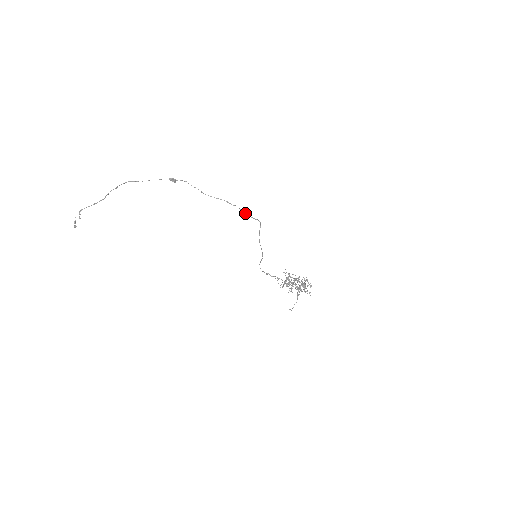
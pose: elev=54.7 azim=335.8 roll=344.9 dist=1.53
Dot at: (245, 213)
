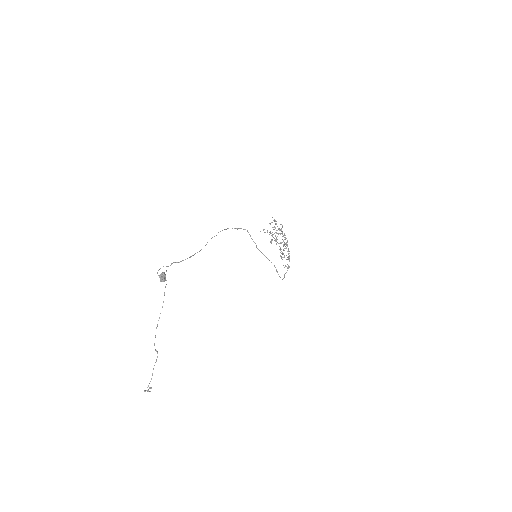
Dot at: occluded
